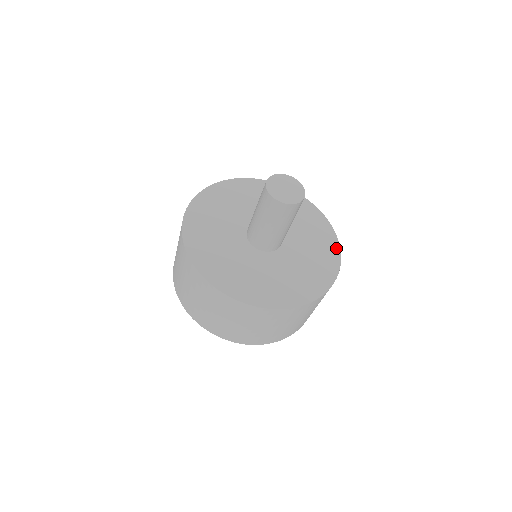
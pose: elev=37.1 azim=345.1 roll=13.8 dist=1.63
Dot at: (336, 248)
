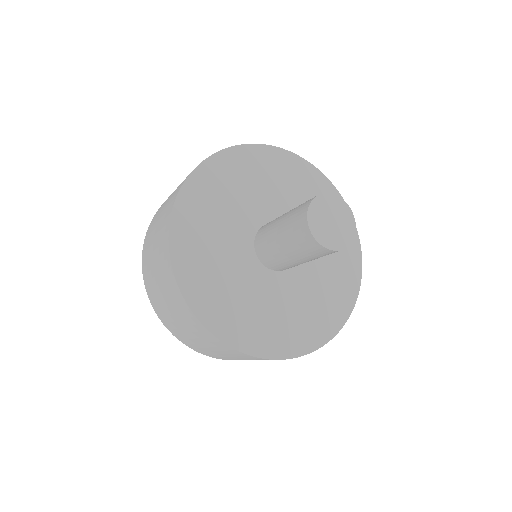
Dot at: (347, 309)
